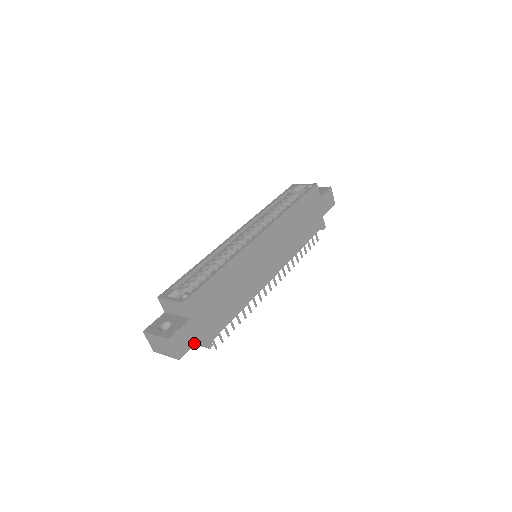
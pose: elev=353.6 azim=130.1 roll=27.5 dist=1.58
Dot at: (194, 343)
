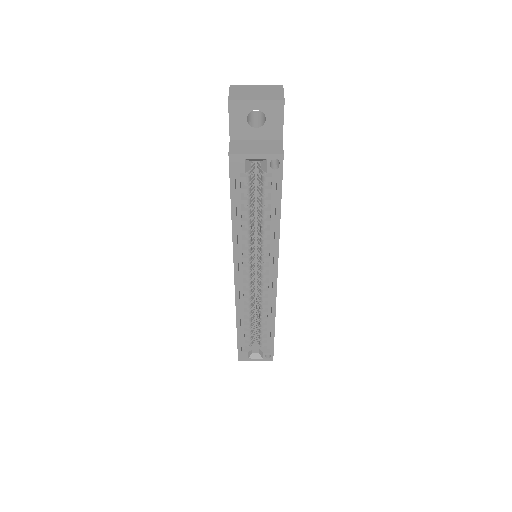
Dot at: occluded
